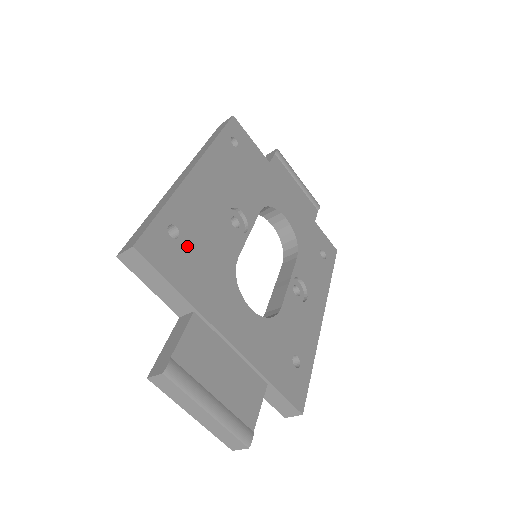
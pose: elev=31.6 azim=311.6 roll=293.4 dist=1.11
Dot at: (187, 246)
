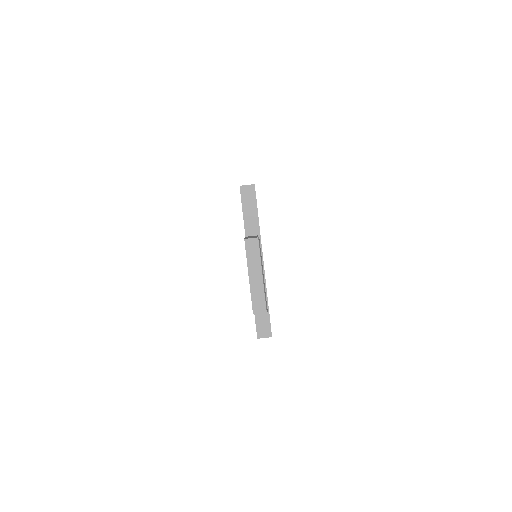
Dot at: occluded
